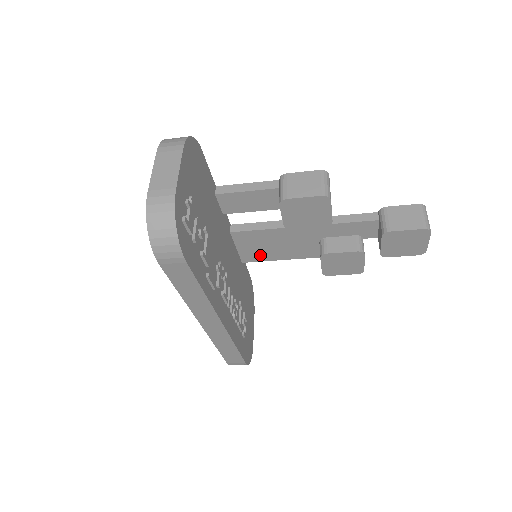
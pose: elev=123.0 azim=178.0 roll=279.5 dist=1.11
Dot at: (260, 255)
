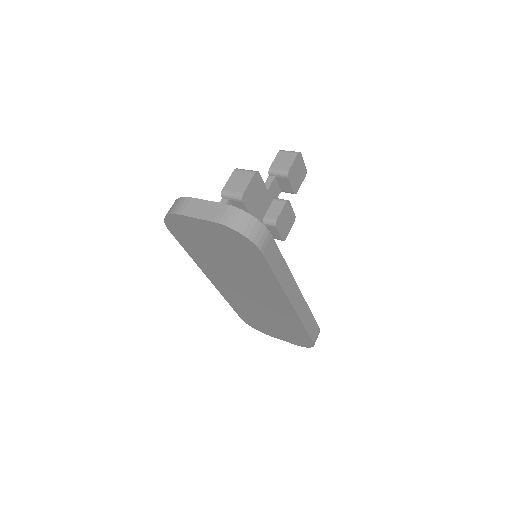
Dot at: occluded
